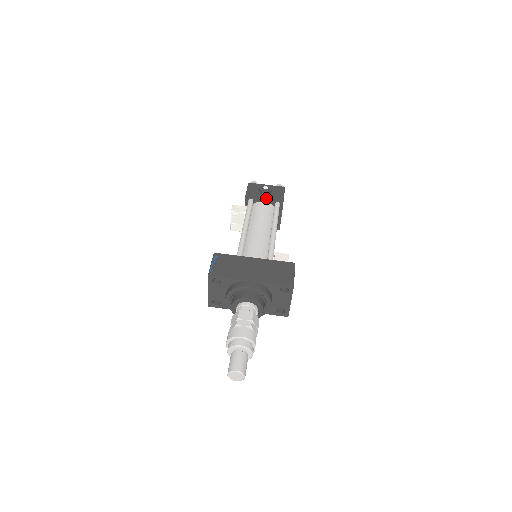
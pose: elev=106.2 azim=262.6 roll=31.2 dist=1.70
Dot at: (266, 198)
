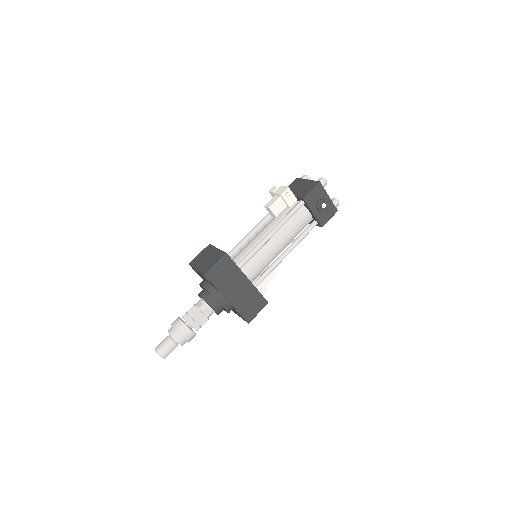
Dot at: (314, 214)
